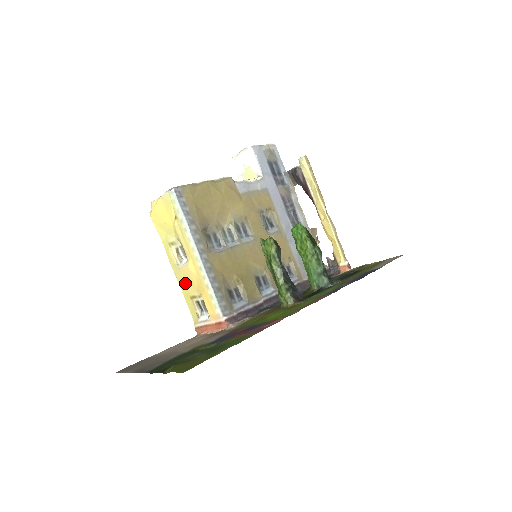
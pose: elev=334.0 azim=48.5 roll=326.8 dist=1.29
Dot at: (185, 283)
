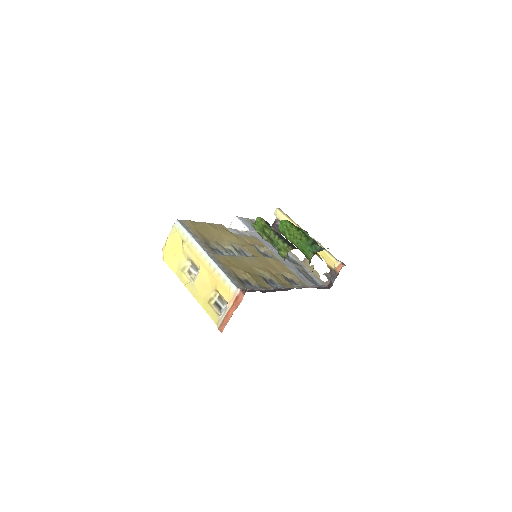
Dot at: (201, 293)
